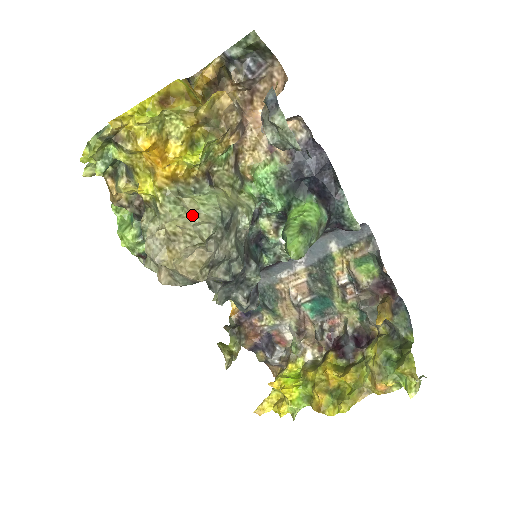
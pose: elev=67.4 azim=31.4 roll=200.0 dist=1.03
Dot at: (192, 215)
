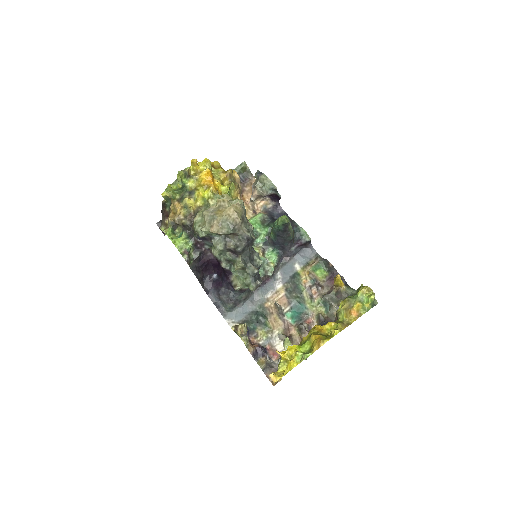
Dot at: (229, 201)
